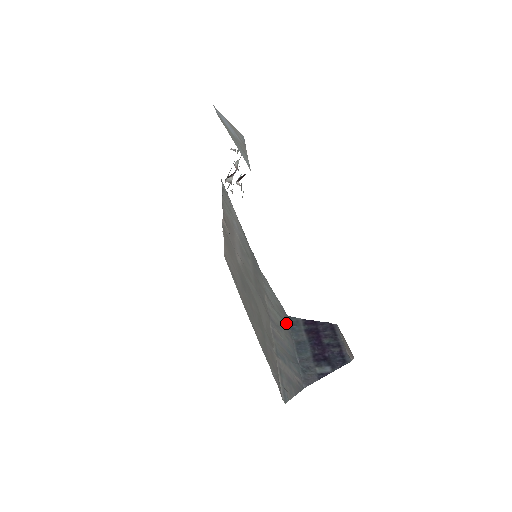
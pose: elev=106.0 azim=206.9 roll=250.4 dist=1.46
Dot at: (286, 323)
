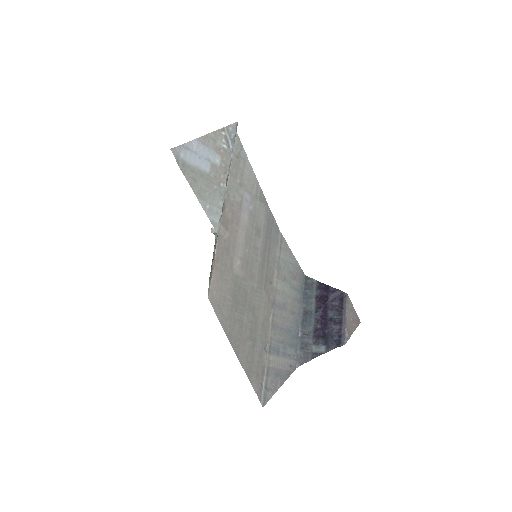
Dot at: (298, 290)
